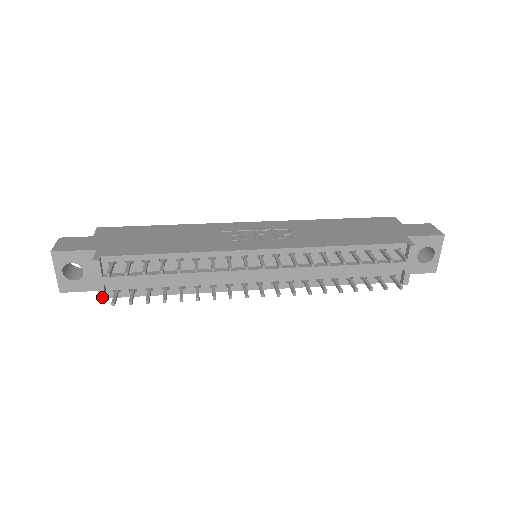
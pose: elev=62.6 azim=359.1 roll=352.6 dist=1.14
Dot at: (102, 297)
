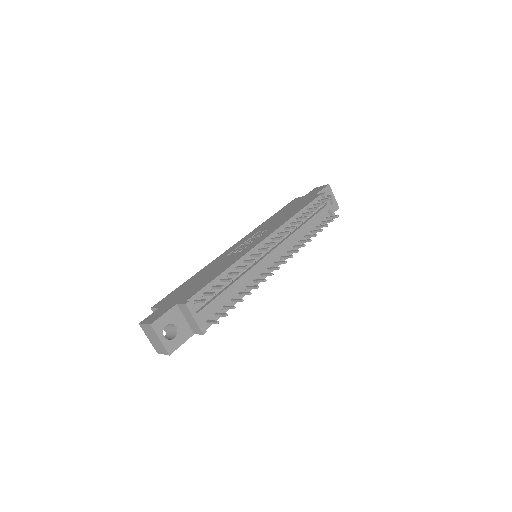
Dot at: (203, 330)
